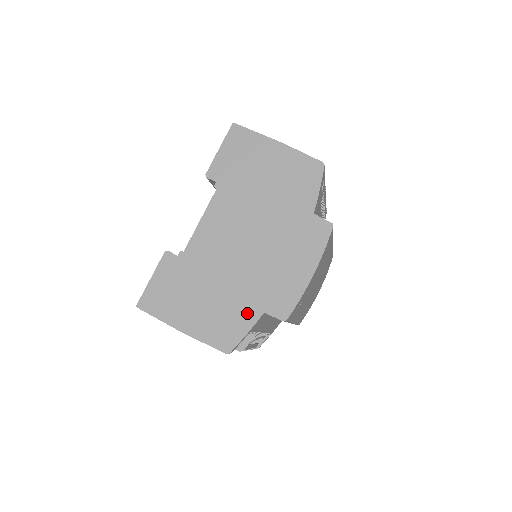
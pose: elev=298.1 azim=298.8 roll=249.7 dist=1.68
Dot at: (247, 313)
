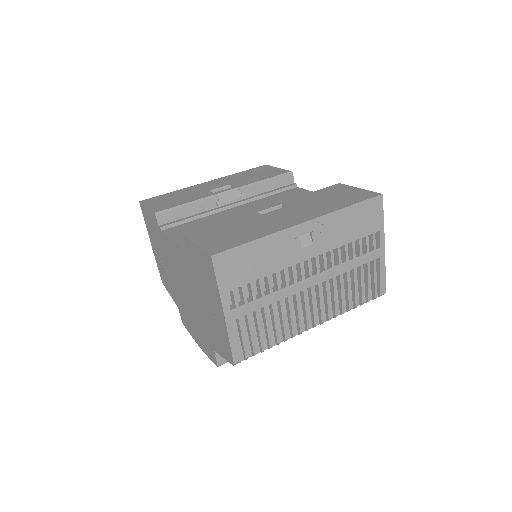
Dot at: (173, 294)
